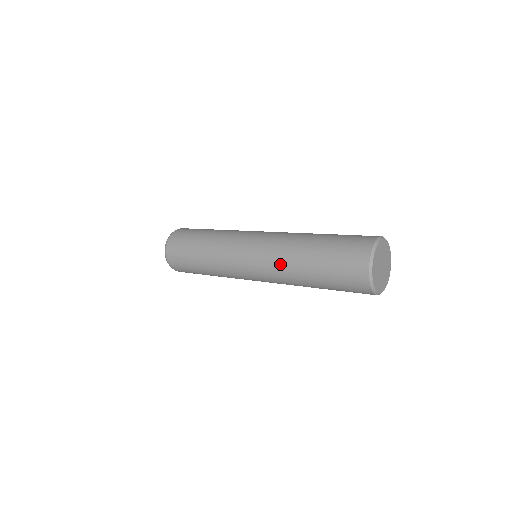
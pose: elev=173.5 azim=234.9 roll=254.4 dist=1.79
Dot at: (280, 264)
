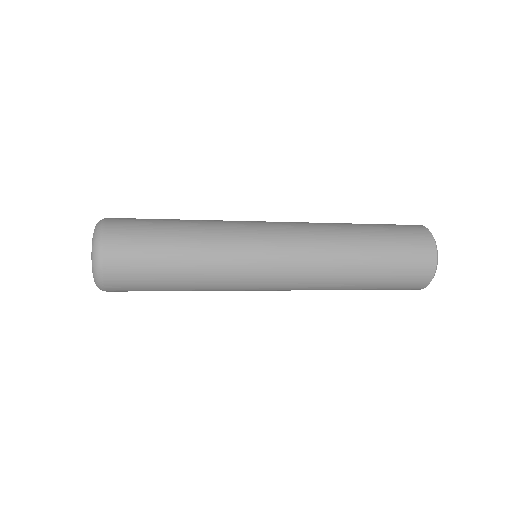
Dot at: (326, 246)
